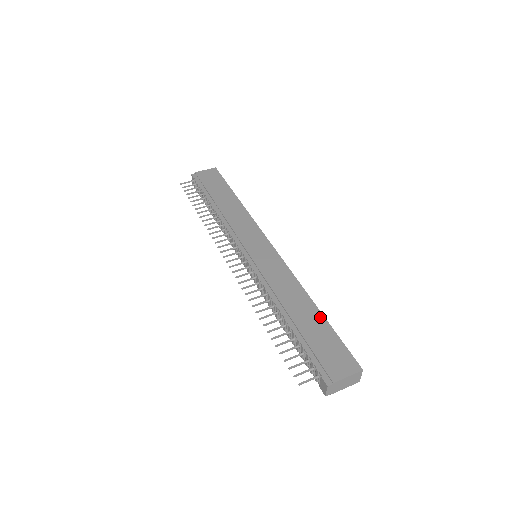
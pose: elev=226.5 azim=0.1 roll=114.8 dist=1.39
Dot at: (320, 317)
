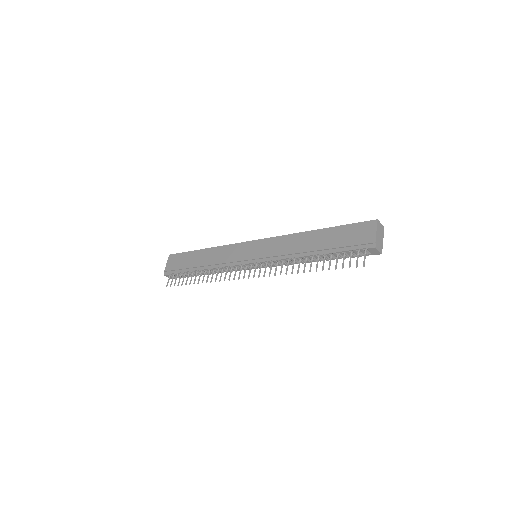
Dot at: (326, 231)
